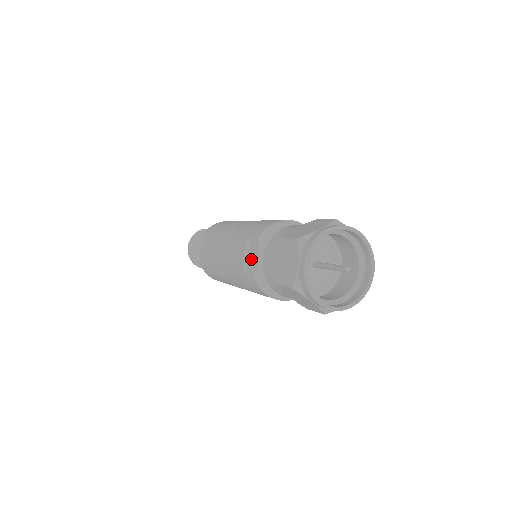
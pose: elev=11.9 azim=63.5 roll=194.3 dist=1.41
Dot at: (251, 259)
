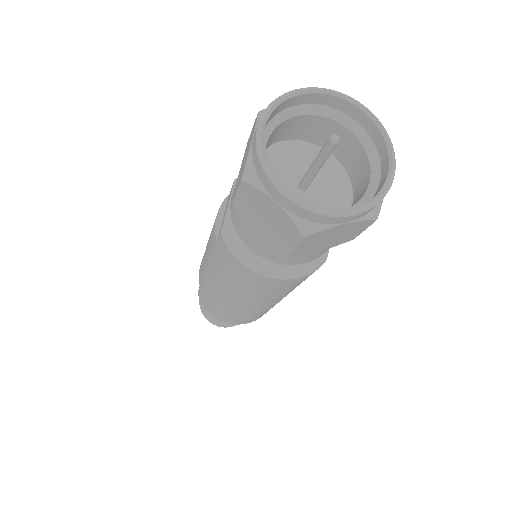
Dot at: (224, 215)
